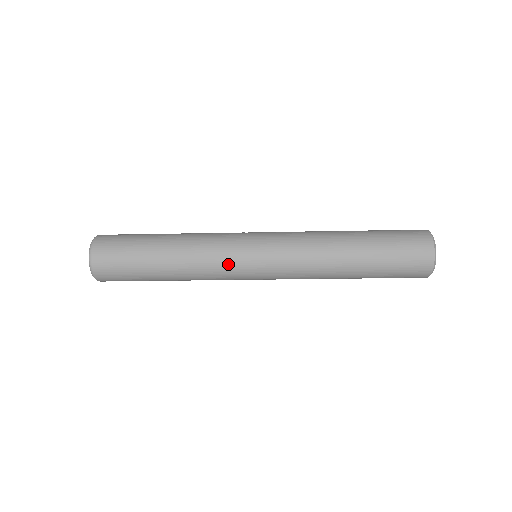
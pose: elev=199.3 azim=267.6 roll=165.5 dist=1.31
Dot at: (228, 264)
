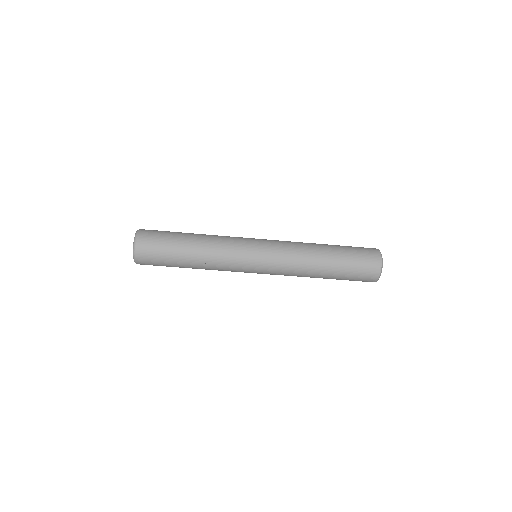
Dot at: (239, 238)
